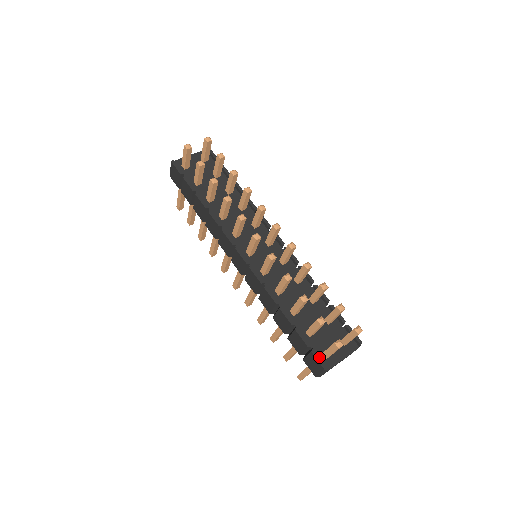
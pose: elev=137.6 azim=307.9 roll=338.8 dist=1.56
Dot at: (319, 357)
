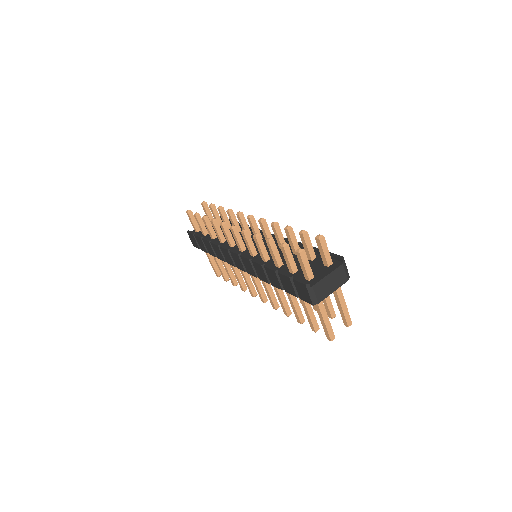
Dot at: (300, 279)
